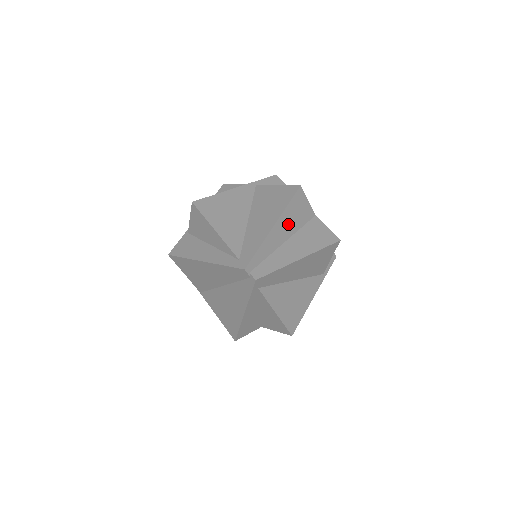
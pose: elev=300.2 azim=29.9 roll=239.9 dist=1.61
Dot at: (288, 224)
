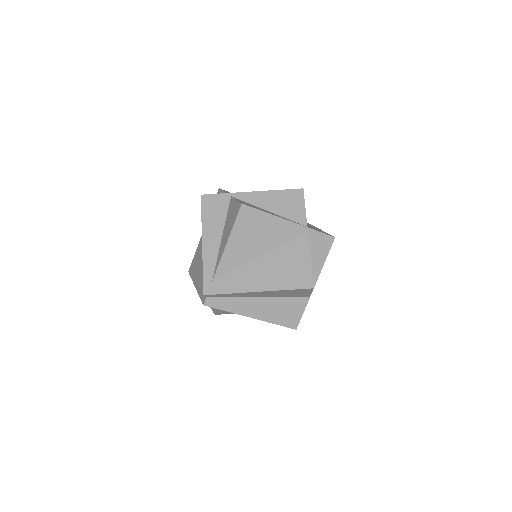
Dot at: (274, 294)
